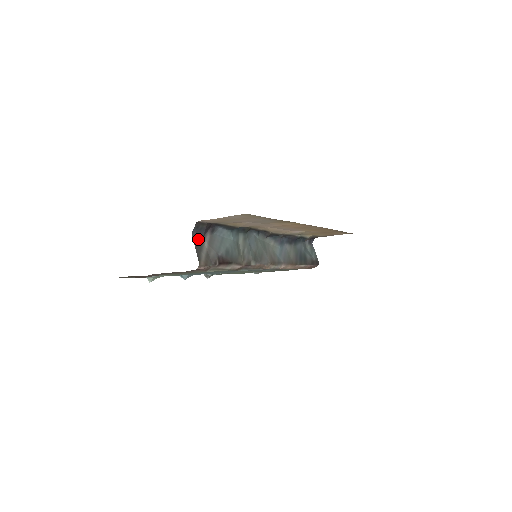
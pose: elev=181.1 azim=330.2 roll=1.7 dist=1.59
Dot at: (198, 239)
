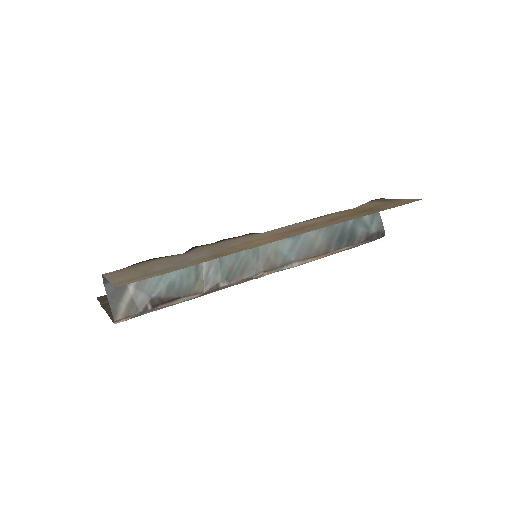
Dot at: (116, 287)
